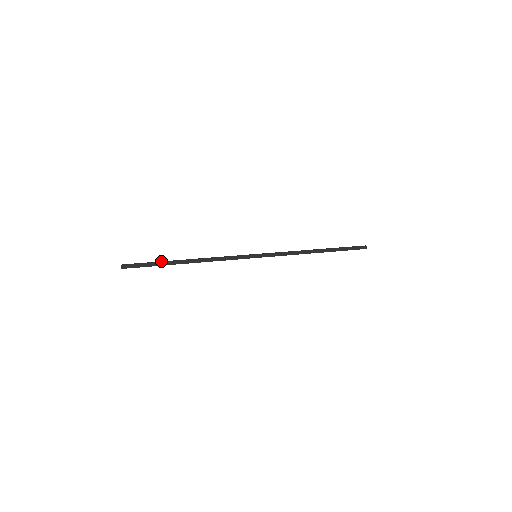
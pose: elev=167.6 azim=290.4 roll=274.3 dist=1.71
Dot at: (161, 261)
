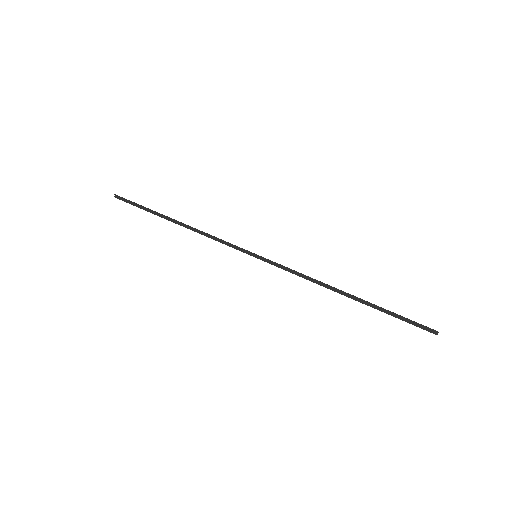
Dot at: (150, 210)
